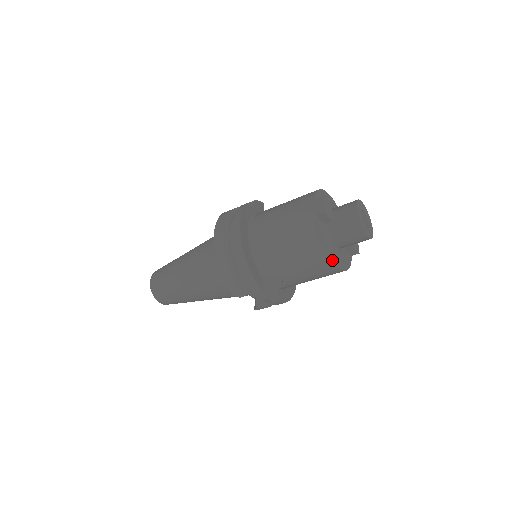
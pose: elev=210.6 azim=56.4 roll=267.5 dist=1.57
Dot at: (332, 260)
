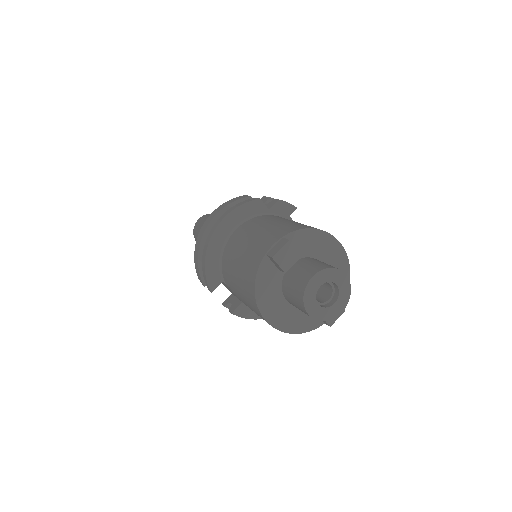
Dot at: (260, 312)
